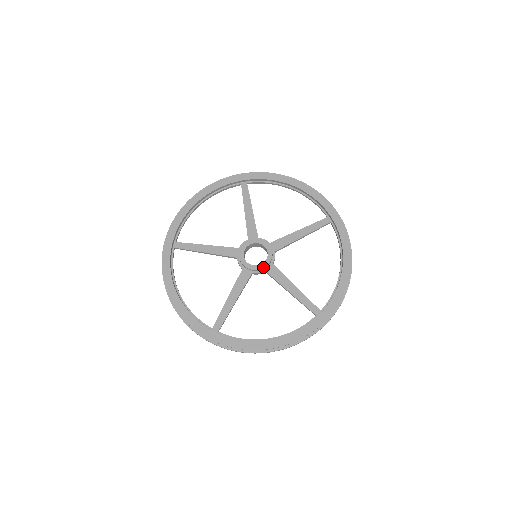
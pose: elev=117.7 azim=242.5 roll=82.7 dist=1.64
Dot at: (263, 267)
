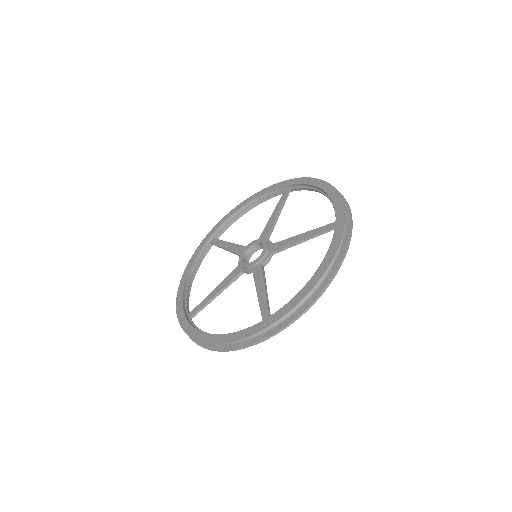
Dot at: (250, 265)
